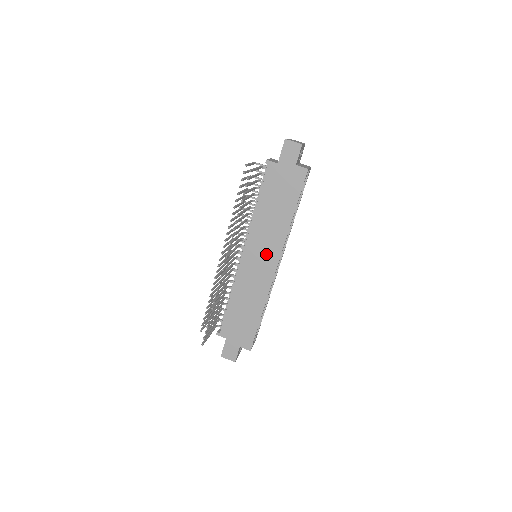
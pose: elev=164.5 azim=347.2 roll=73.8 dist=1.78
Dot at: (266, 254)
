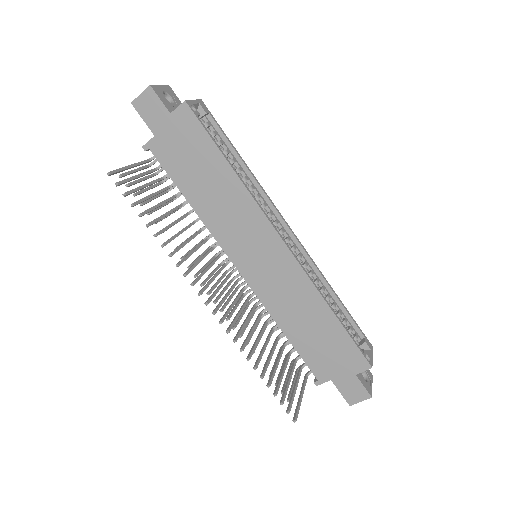
Dot at: (257, 242)
